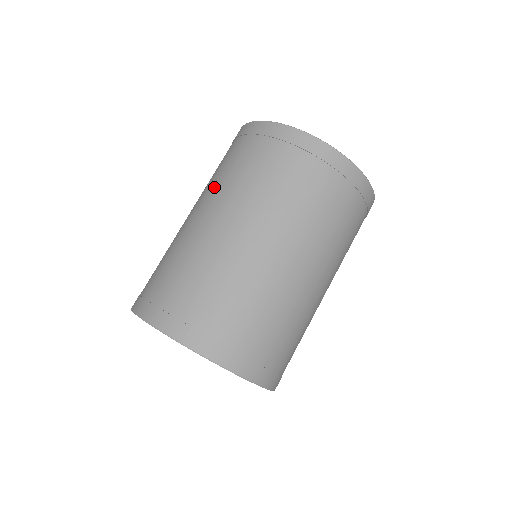
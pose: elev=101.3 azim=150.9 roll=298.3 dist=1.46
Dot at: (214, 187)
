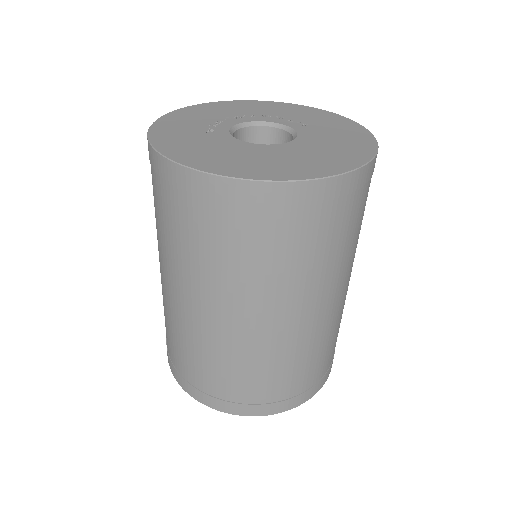
Dot at: (164, 252)
